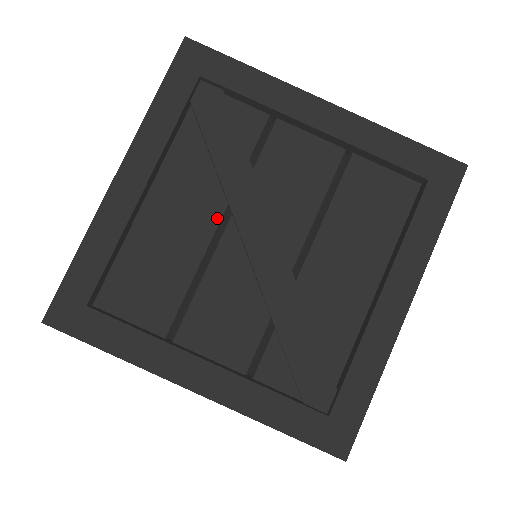
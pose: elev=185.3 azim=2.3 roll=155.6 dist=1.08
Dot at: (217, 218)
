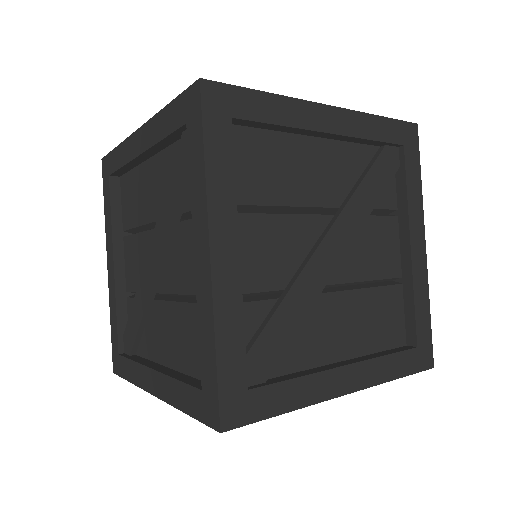
Dot at: (157, 217)
